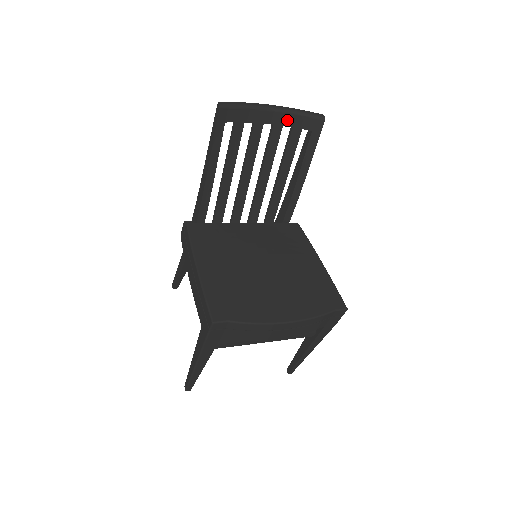
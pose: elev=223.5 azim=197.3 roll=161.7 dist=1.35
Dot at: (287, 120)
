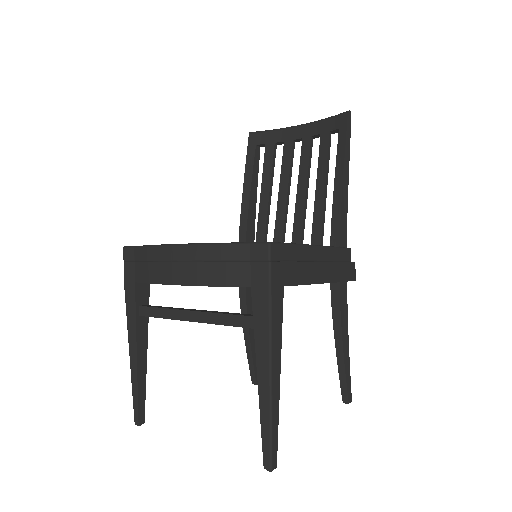
Dot at: (314, 130)
